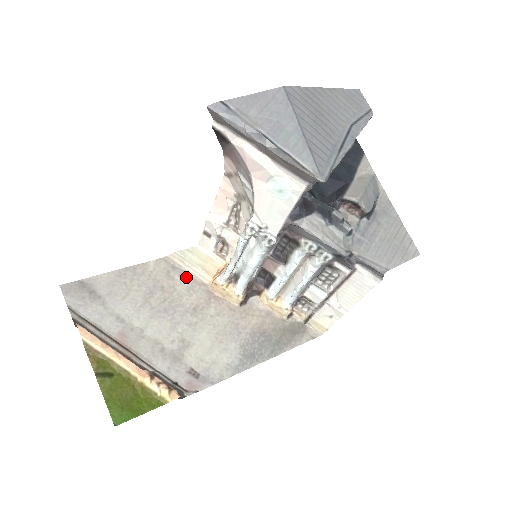
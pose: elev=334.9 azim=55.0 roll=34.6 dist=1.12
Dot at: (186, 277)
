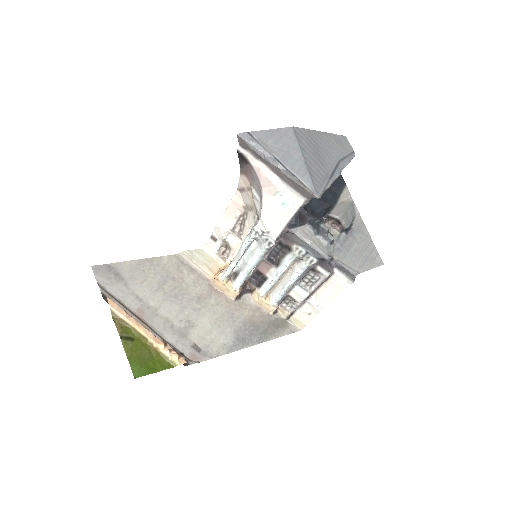
Dot at: (193, 272)
